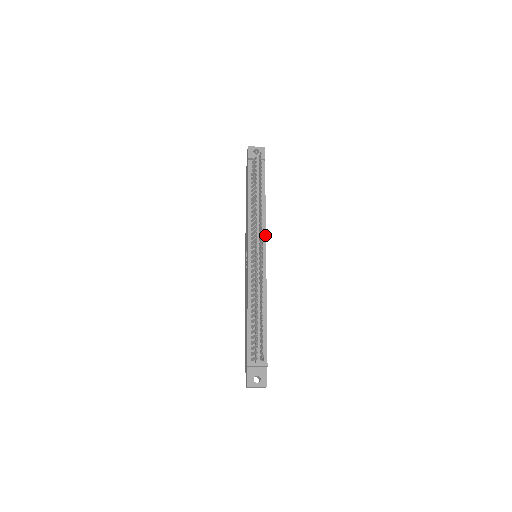
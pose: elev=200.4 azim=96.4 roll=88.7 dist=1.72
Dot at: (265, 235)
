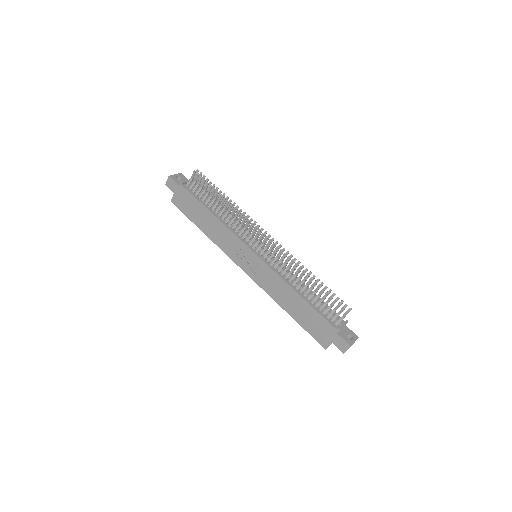
Dot at: occluded
